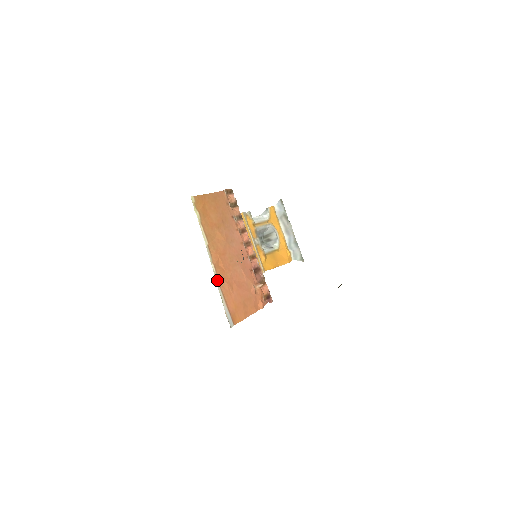
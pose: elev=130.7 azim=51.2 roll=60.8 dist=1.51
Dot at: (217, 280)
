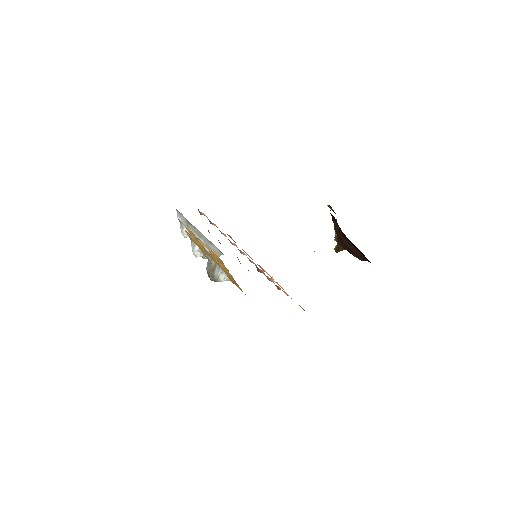
Dot at: occluded
